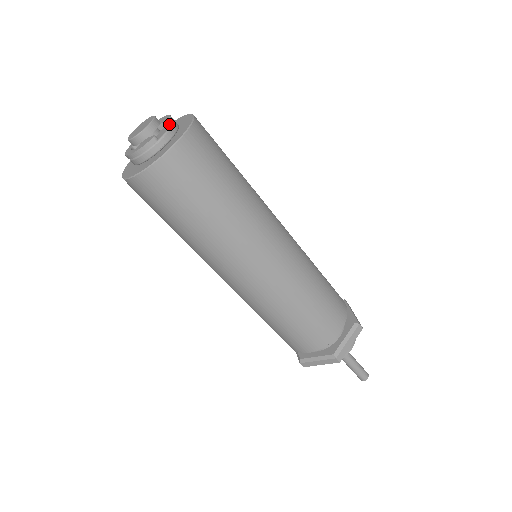
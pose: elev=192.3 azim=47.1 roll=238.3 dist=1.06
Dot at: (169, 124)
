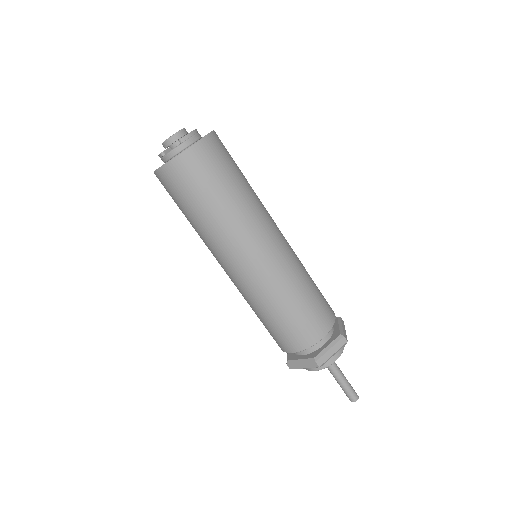
Dot at: (180, 144)
